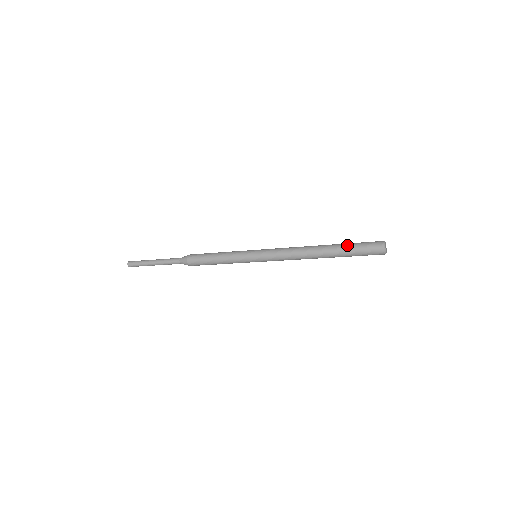
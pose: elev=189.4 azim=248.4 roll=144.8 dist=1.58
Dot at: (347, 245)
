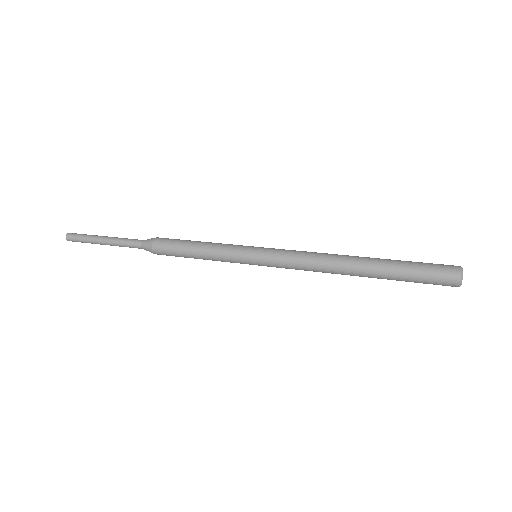
Dot at: (400, 272)
